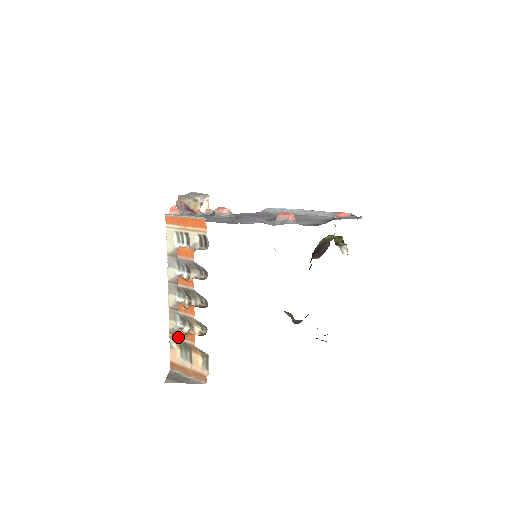
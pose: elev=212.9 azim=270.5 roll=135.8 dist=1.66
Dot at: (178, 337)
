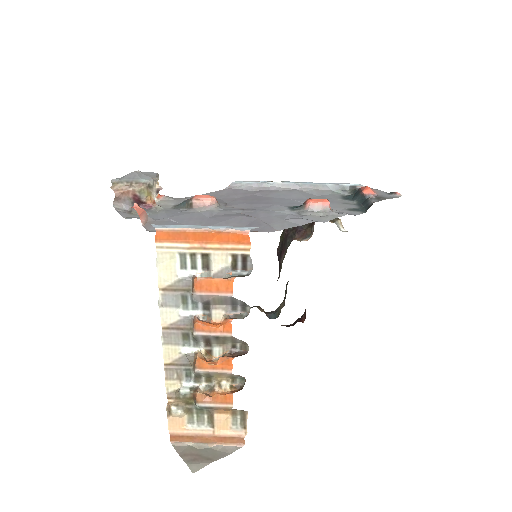
Dot at: (187, 401)
